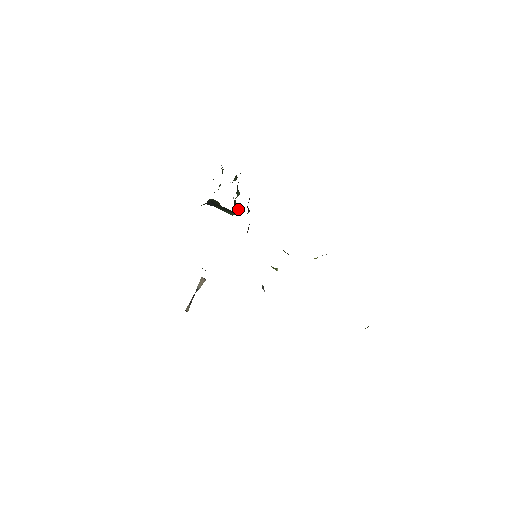
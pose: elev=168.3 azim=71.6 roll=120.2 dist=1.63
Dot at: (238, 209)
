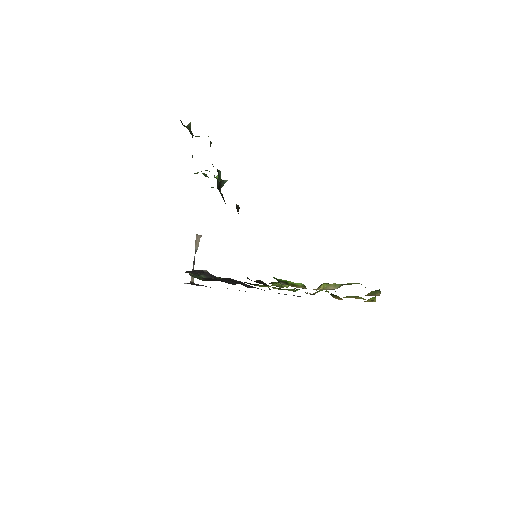
Dot at: (222, 183)
